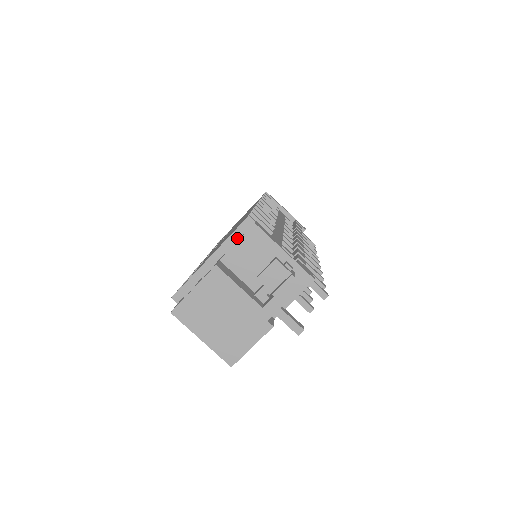
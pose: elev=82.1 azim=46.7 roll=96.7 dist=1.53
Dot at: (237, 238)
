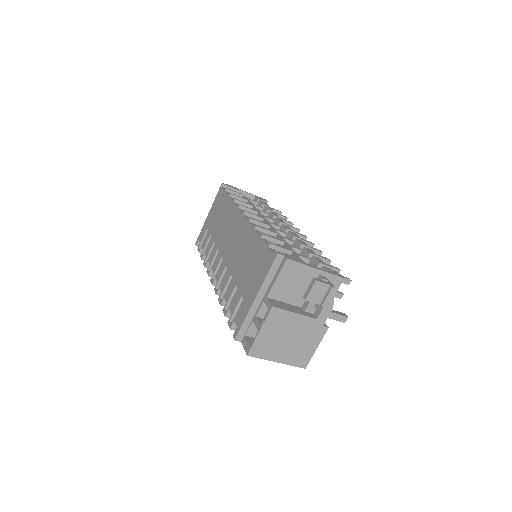
Dot at: (274, 274)
